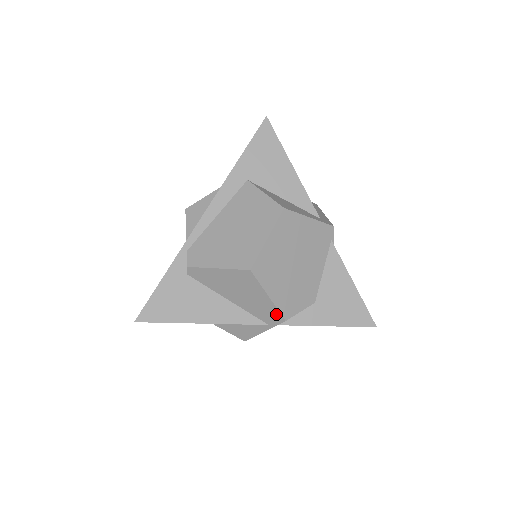
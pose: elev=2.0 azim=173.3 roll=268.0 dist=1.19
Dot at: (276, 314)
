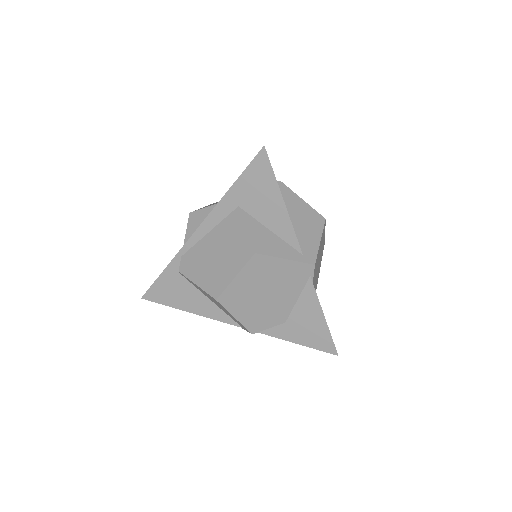
Dot at: (244, 327)
